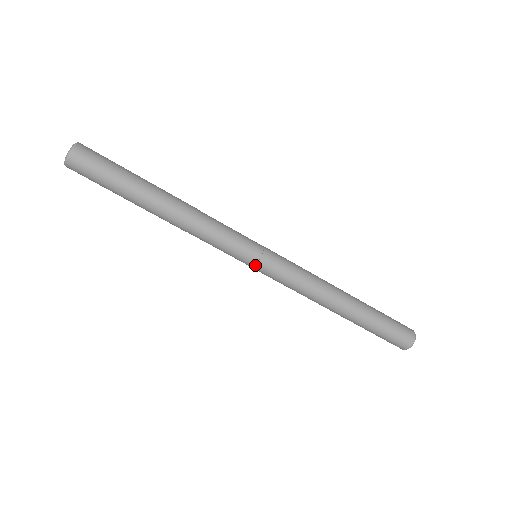
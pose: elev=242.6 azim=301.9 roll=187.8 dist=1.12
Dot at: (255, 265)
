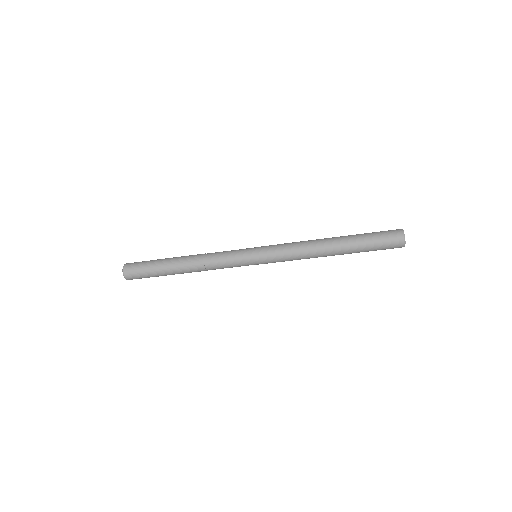
Dot at: (258, 264)
